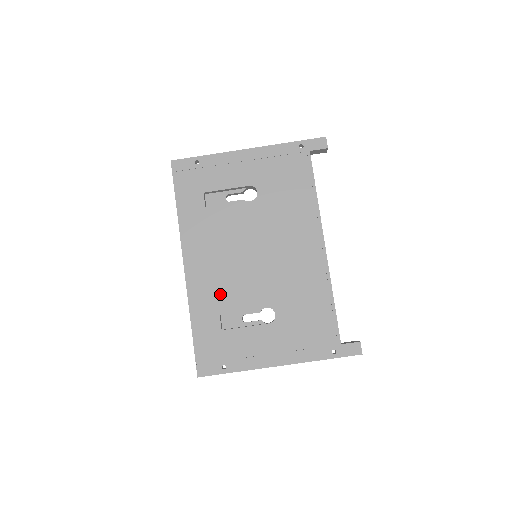
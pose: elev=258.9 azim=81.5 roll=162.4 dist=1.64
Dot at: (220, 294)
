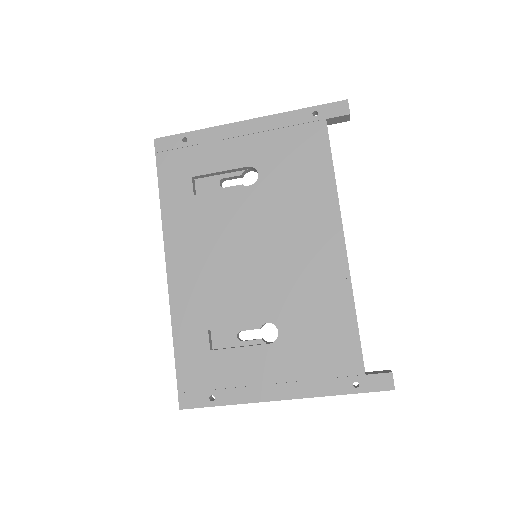
Dot at: (209, 304)
